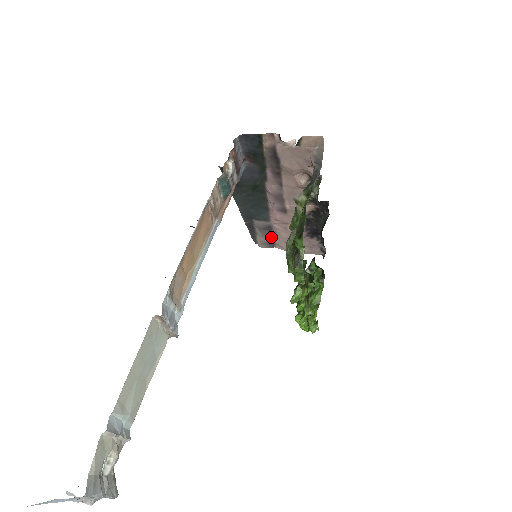
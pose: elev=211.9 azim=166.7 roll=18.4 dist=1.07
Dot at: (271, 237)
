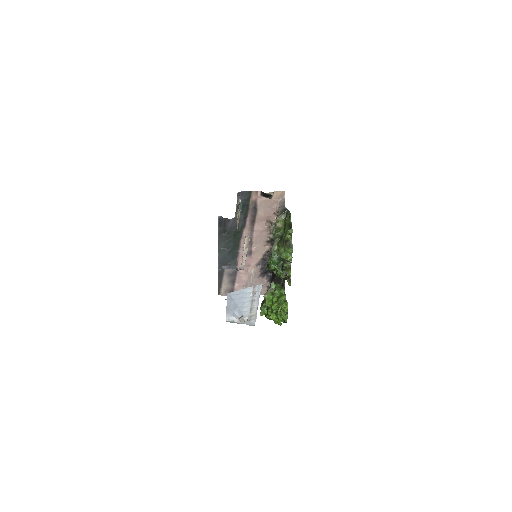
Dot at: (233, 283)
